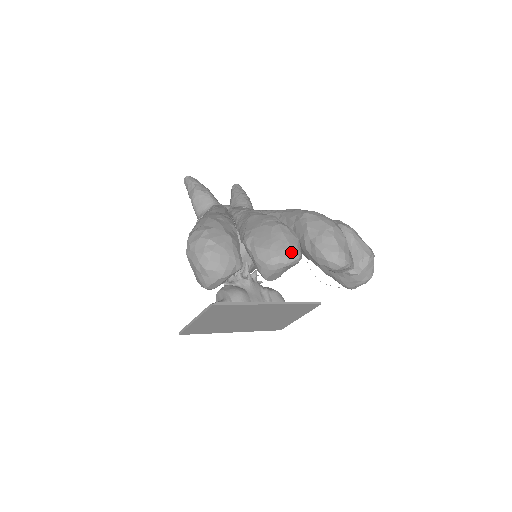
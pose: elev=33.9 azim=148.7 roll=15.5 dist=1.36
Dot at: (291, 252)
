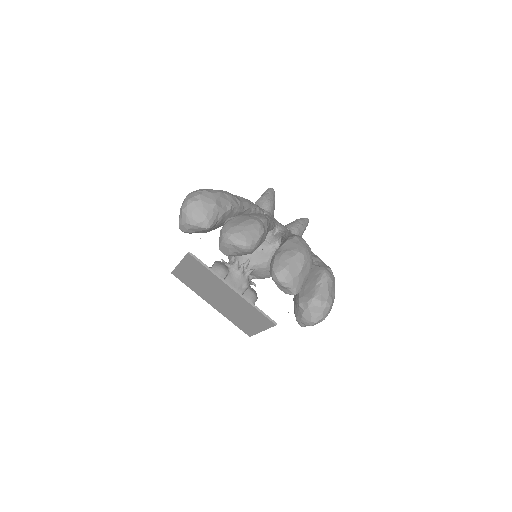
Dot at: (243, 238)
